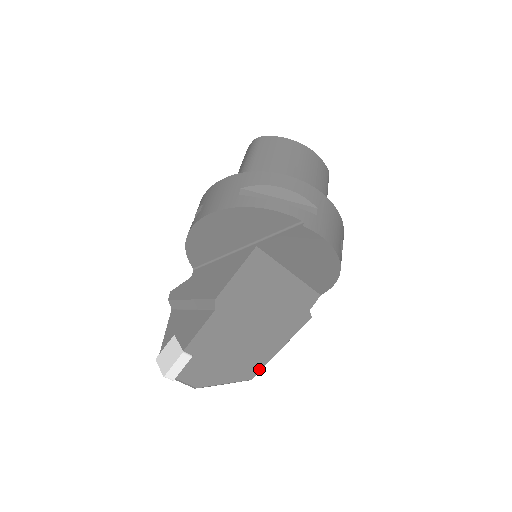
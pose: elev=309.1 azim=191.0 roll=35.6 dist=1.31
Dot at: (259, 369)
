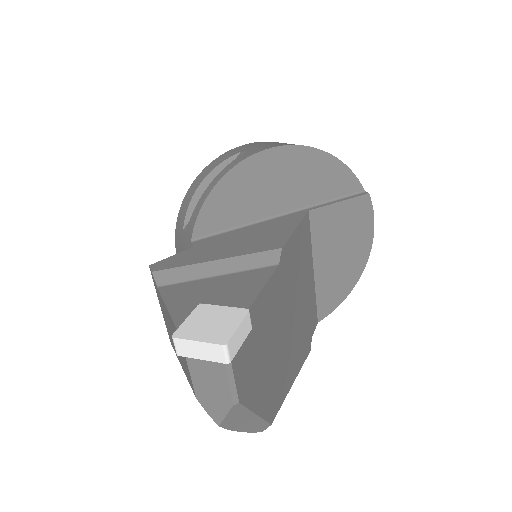
Dot at: (278, 407)
